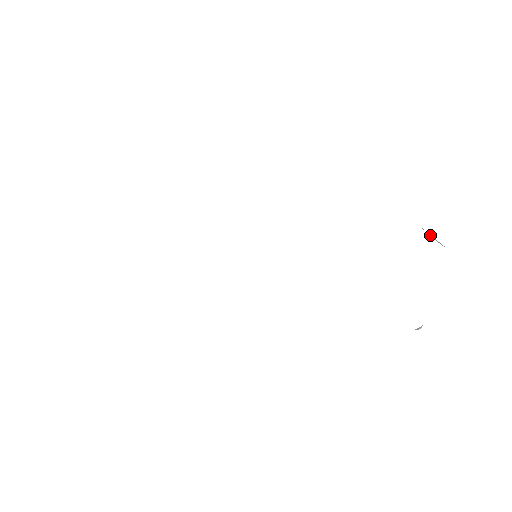
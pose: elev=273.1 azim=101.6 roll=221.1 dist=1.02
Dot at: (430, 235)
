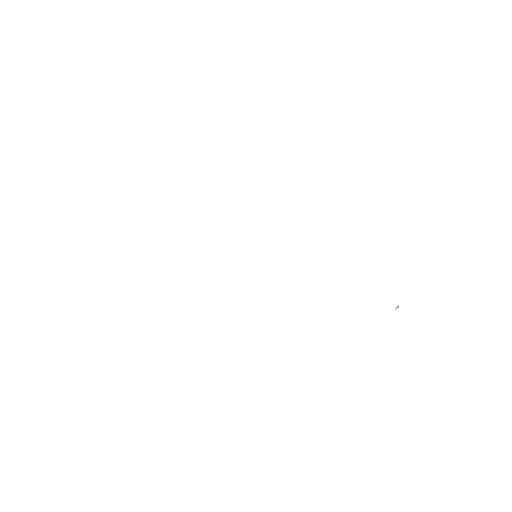
Dot at: occluded
